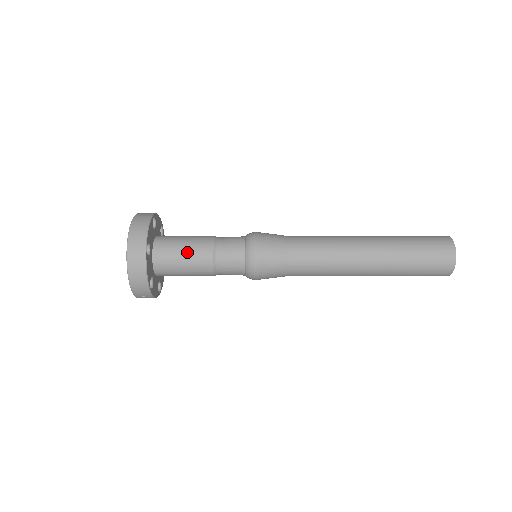
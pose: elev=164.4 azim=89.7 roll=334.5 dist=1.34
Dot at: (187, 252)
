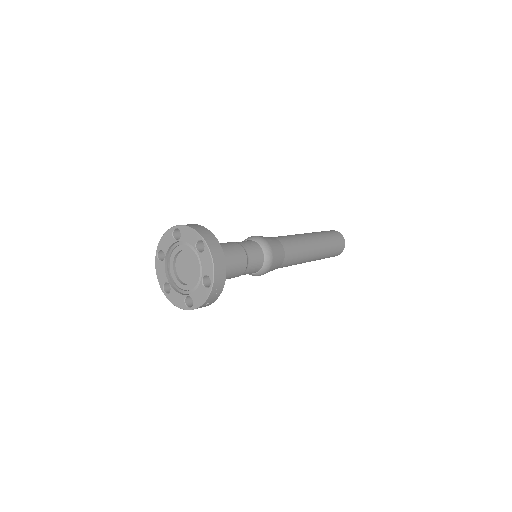
Dot at: (228, 250)
